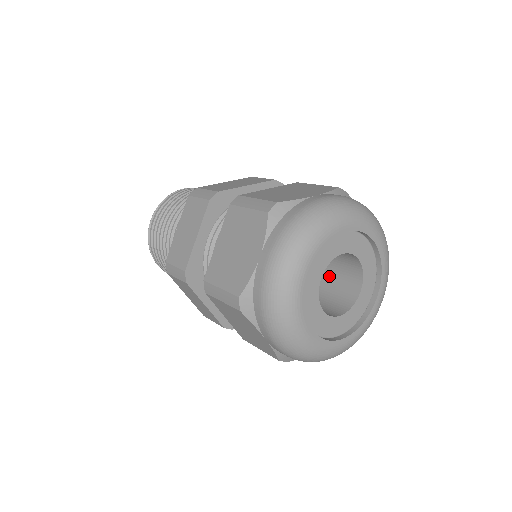
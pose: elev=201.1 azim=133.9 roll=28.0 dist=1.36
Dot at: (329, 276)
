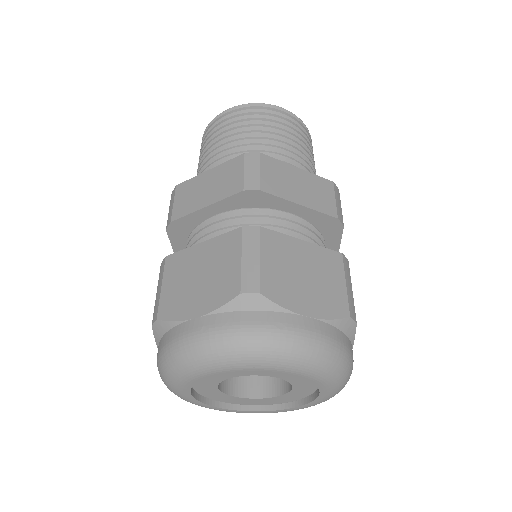
Dot at: occluded
